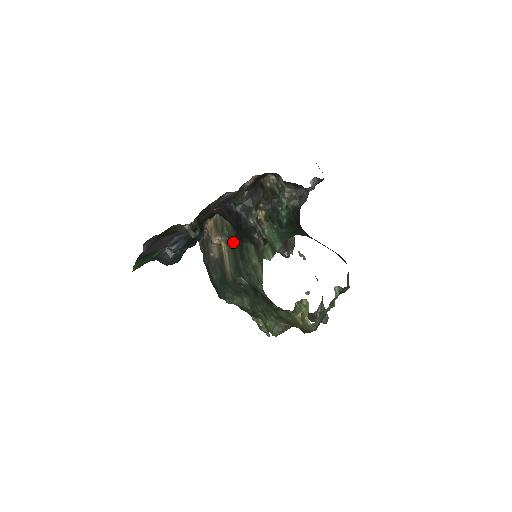
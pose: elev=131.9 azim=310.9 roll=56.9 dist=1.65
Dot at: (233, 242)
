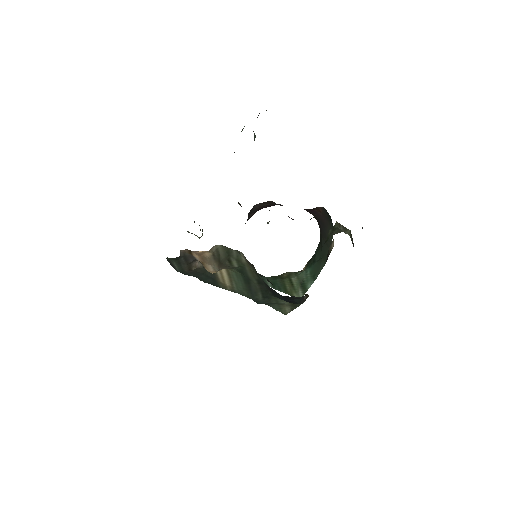
Dot at: (249, 279)
